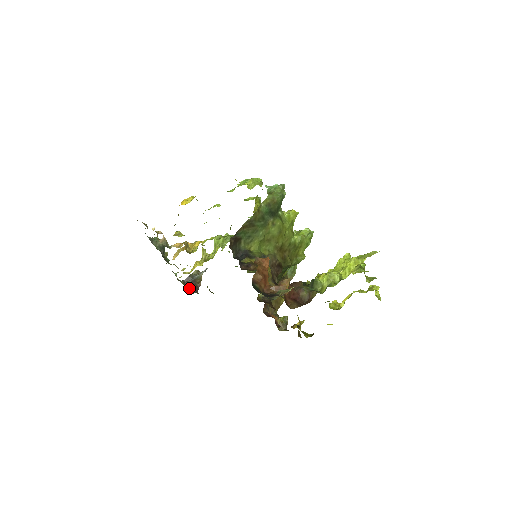
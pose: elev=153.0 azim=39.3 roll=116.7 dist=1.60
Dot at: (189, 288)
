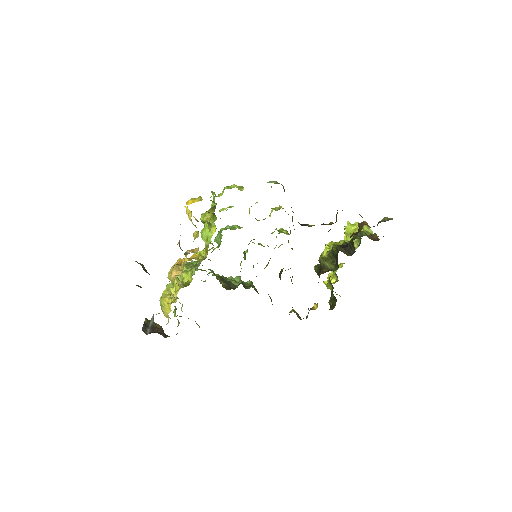
Dot at: (158, 333)
